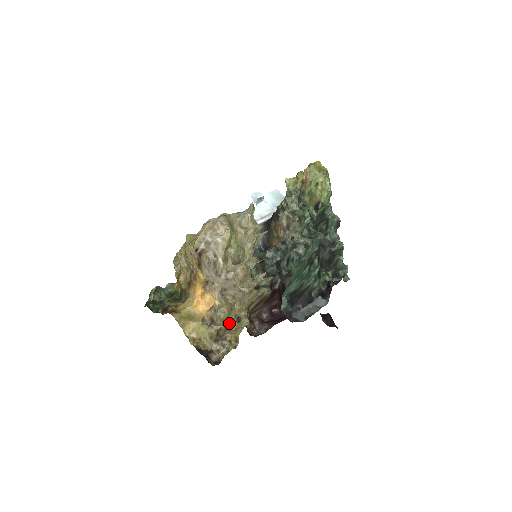
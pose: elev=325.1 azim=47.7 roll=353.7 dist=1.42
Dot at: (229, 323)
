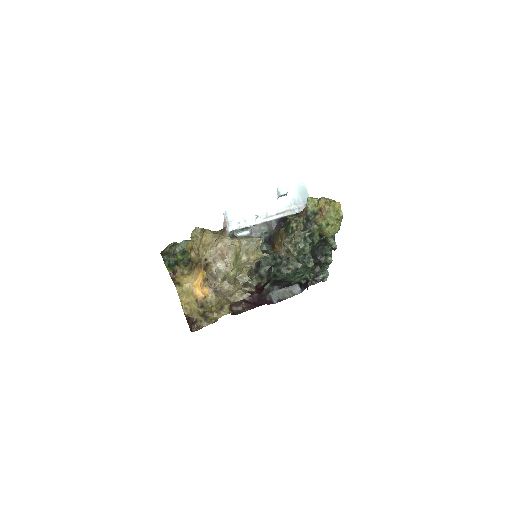
Dot at: (214, 308)
